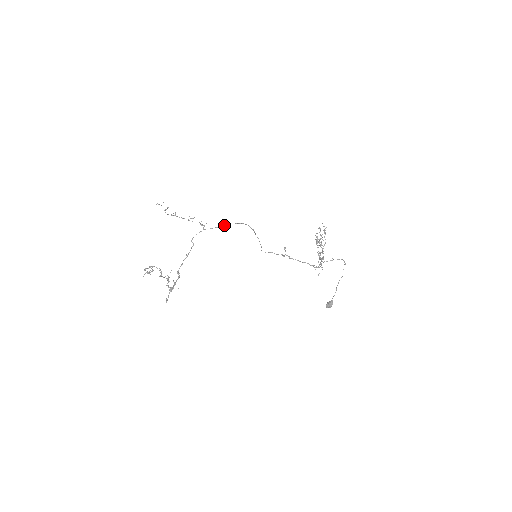
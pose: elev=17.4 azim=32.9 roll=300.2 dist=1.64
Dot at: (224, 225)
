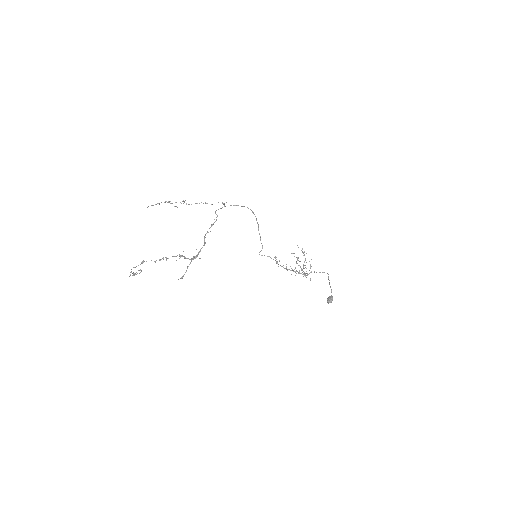
Dot at: (243, 206)
